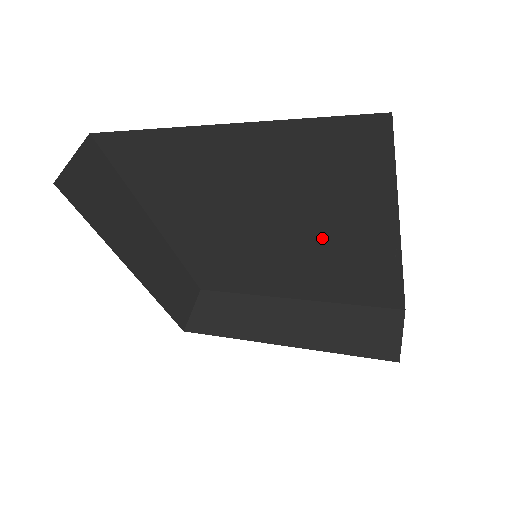
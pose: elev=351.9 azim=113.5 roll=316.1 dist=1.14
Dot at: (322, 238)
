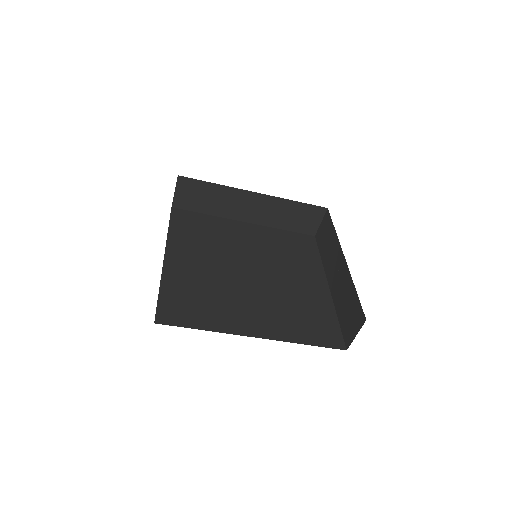
Dot at: (286, 281)
